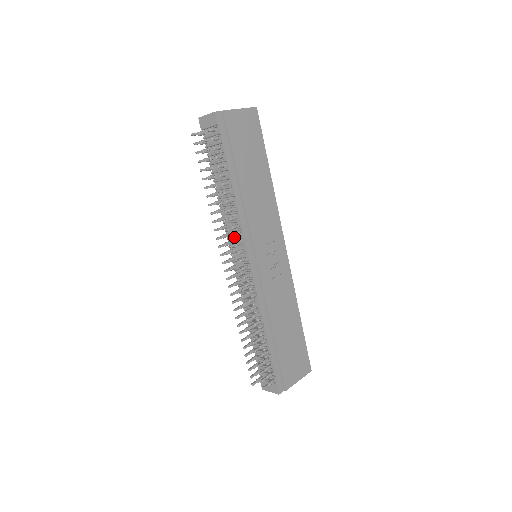
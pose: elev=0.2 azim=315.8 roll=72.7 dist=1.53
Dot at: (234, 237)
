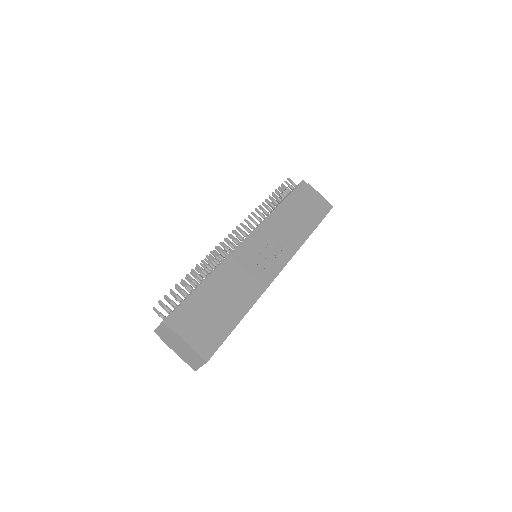
Dot at: (253, 221)
